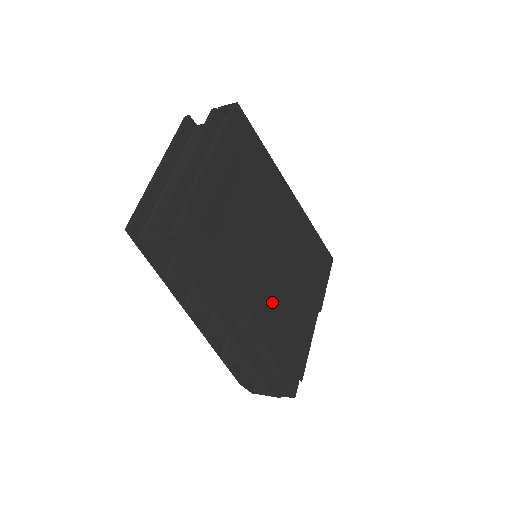
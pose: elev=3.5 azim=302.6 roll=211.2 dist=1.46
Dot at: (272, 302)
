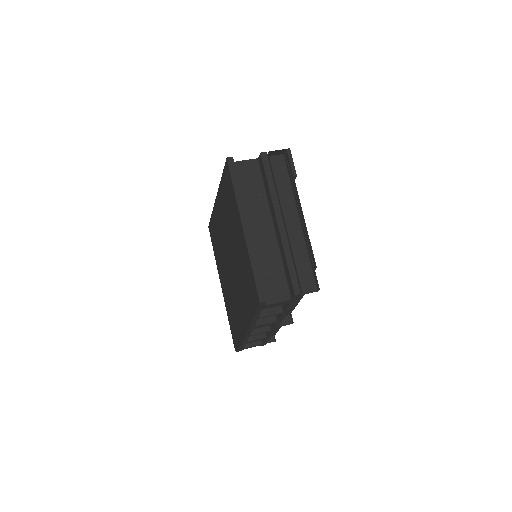
Dot at: occluded
